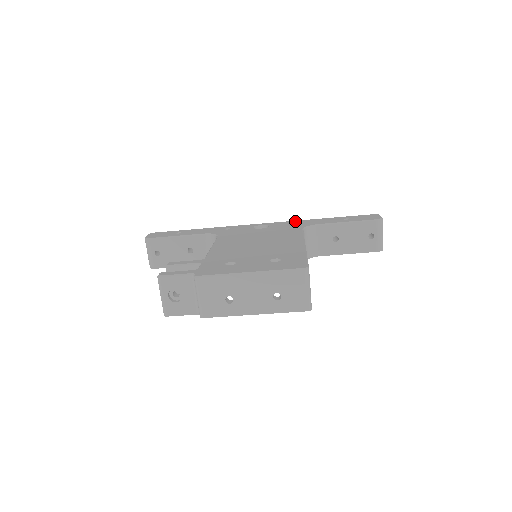
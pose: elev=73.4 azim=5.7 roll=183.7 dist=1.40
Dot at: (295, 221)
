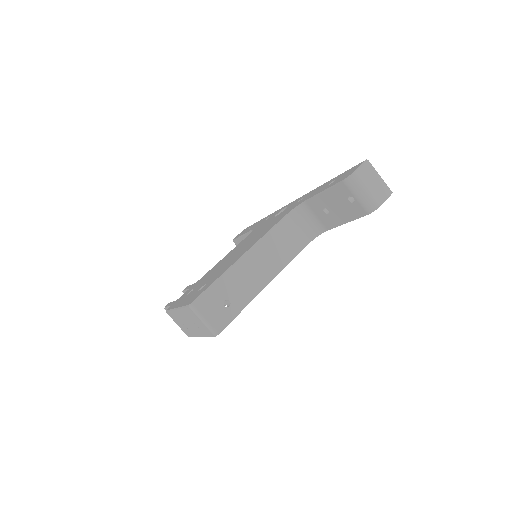
Dot at: (306, 194)
